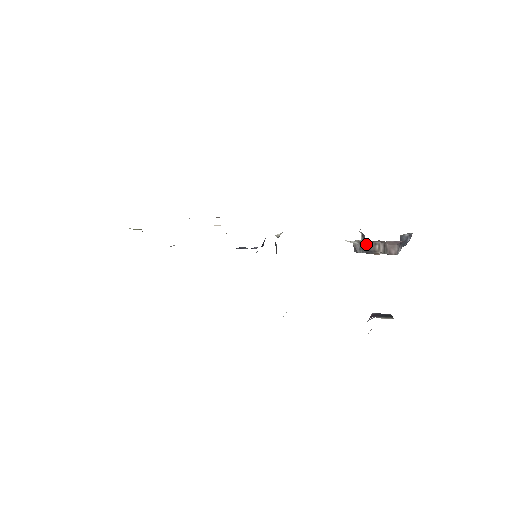
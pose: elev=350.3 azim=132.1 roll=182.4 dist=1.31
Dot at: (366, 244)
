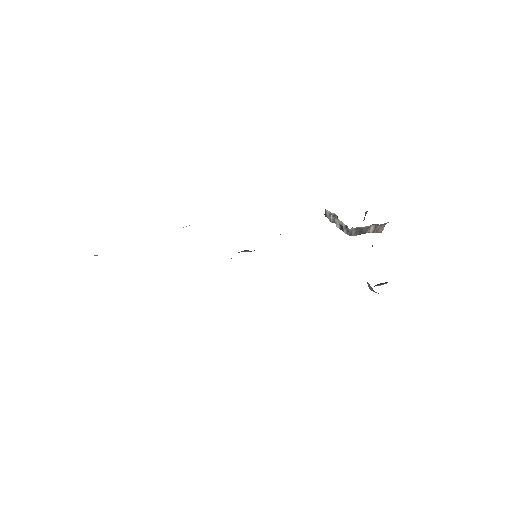
Dot at: (364, 229)
